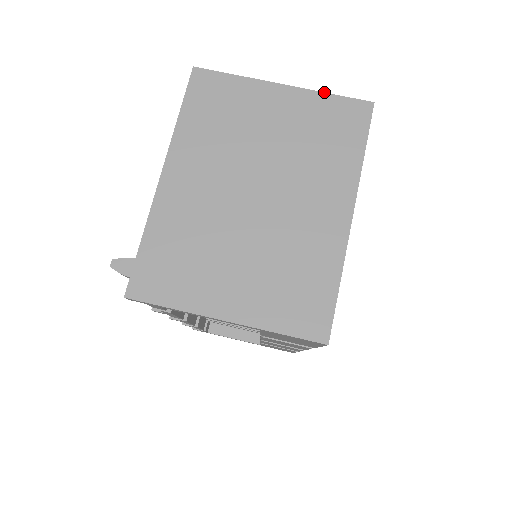
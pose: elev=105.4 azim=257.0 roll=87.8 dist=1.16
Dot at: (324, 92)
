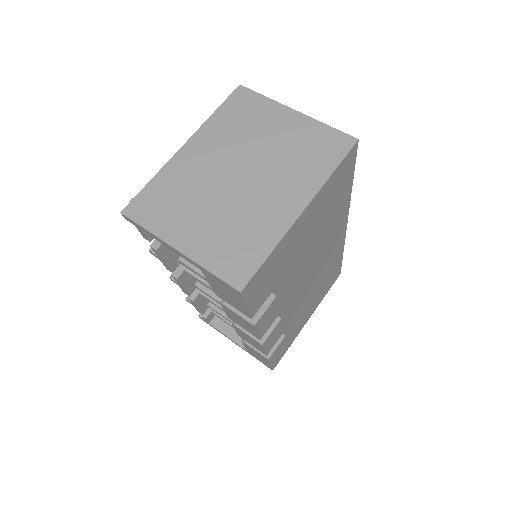
Dot at: (324, 123)
